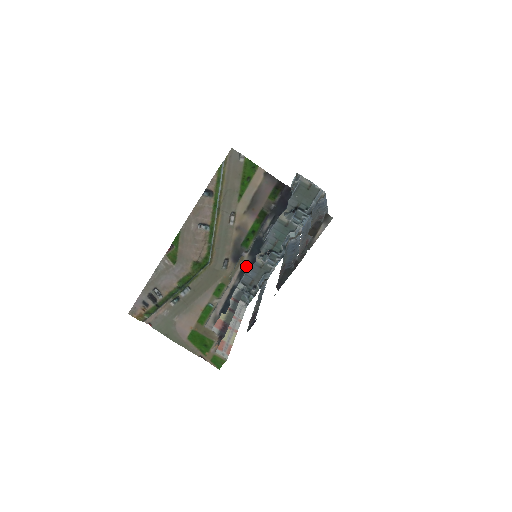
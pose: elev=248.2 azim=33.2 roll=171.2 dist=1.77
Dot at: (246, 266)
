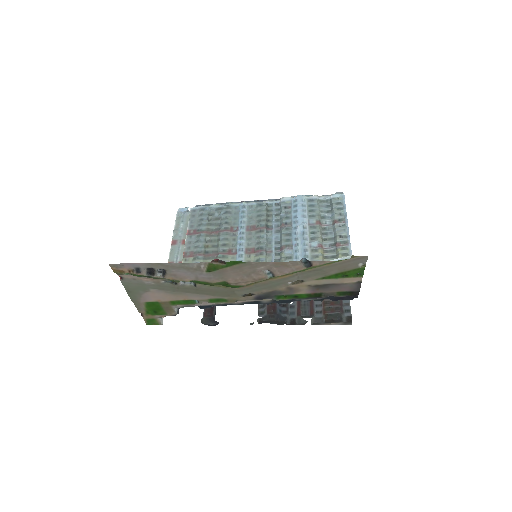
Dot at: (259, 302)
